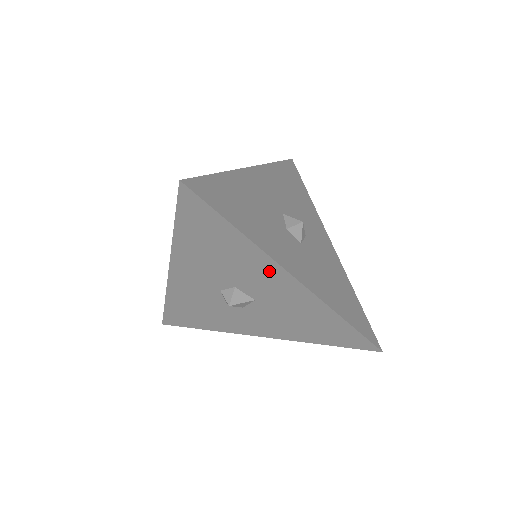
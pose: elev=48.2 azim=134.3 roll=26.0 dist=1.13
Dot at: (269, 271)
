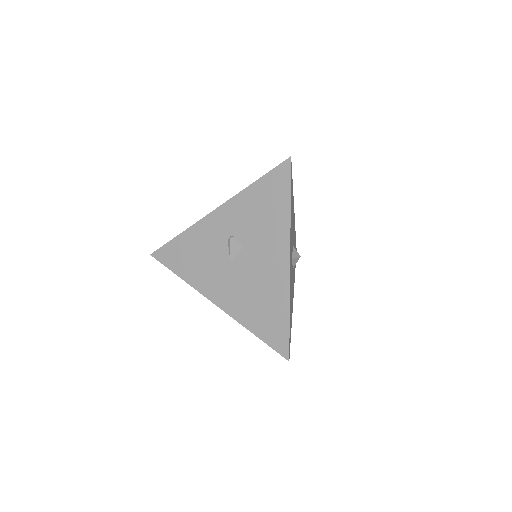
Dot at: occluded
